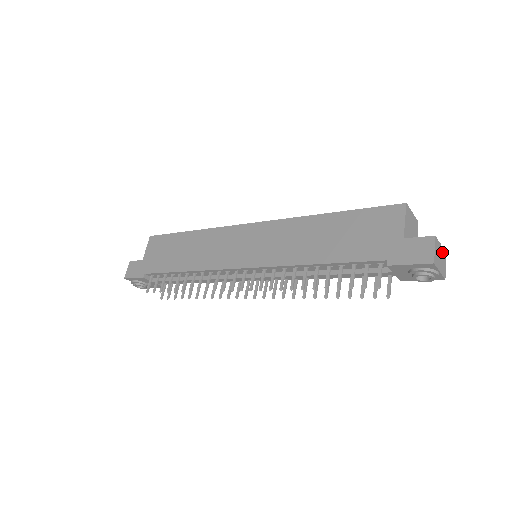
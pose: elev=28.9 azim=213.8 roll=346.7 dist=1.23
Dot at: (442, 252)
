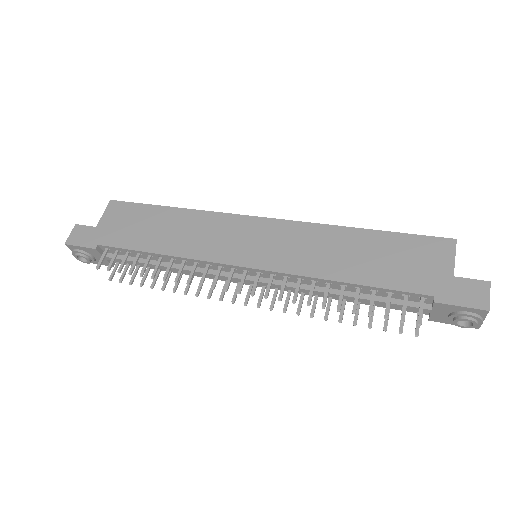
Dot at: occluded
